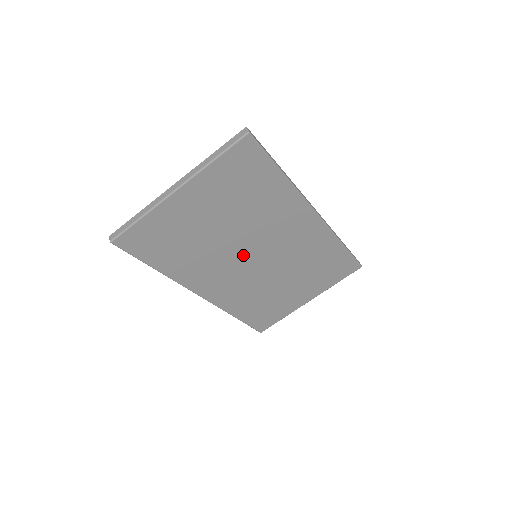
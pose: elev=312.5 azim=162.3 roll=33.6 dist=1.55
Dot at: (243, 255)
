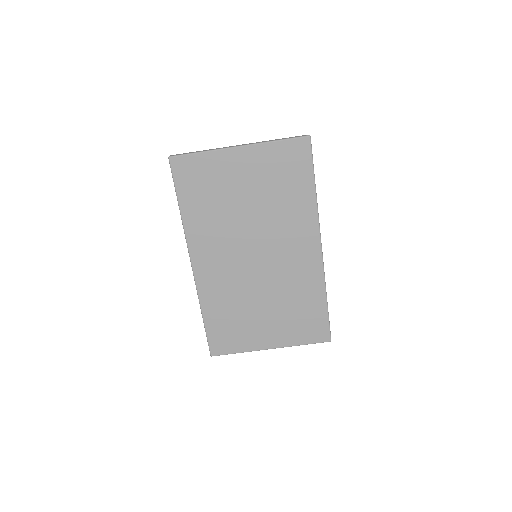
Dot at: (247, 246)
